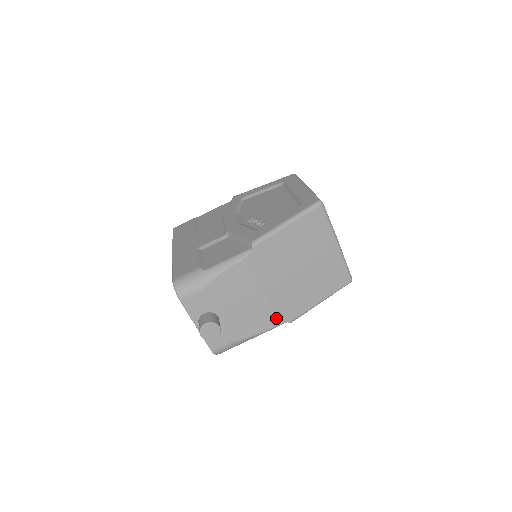
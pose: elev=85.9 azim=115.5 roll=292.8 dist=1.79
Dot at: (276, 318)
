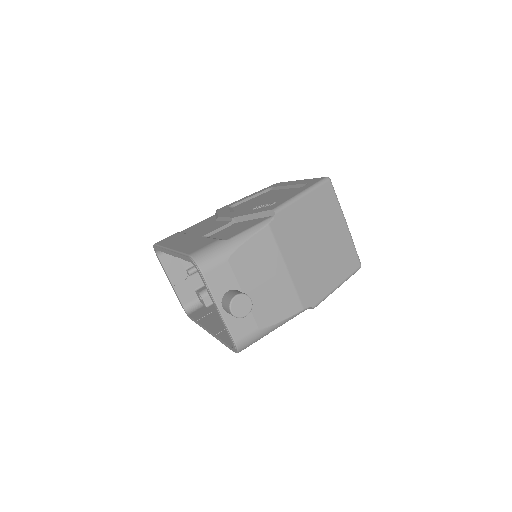
Dot at: (300, 300)
